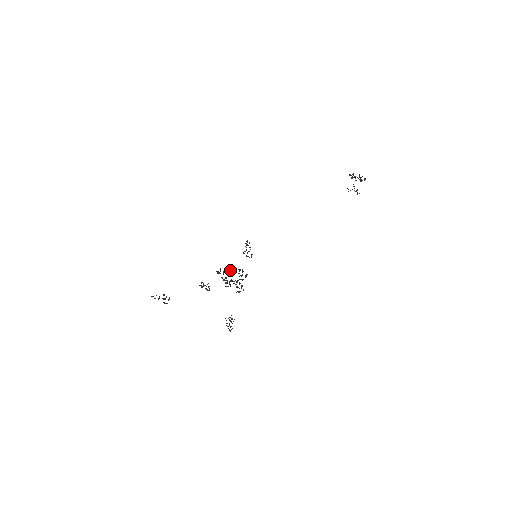
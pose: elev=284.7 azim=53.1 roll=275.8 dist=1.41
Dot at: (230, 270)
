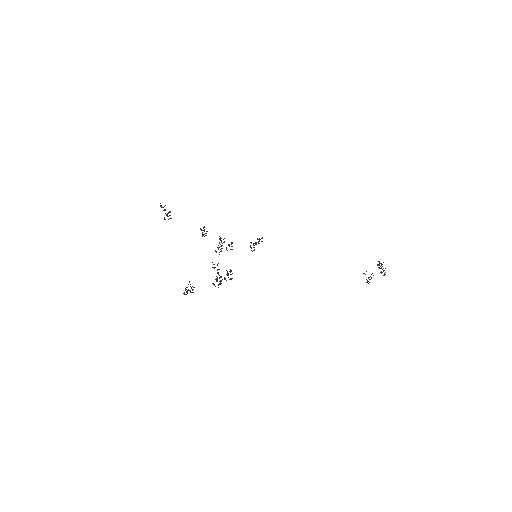
Dot at: occluded
